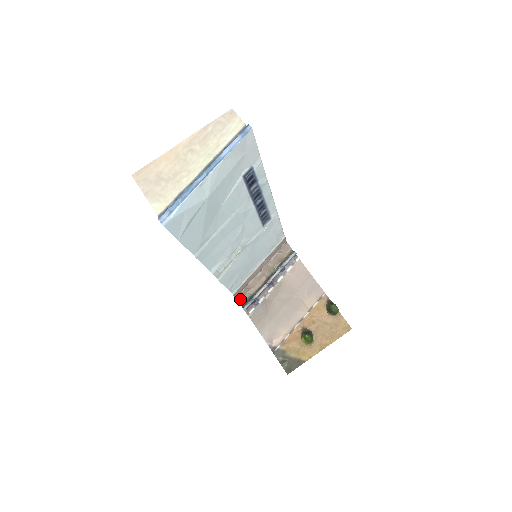
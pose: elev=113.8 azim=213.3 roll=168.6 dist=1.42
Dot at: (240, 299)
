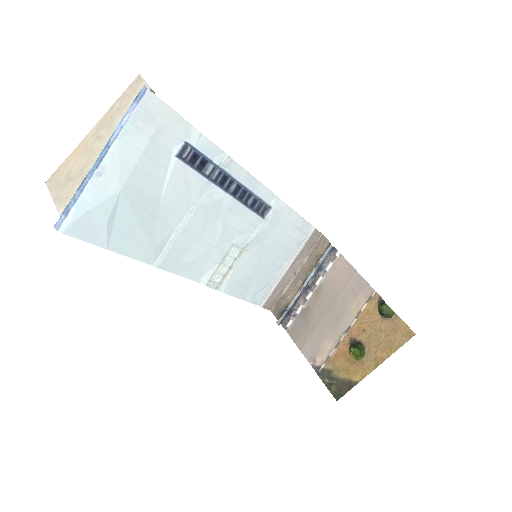
Dot at: (275, 311)
